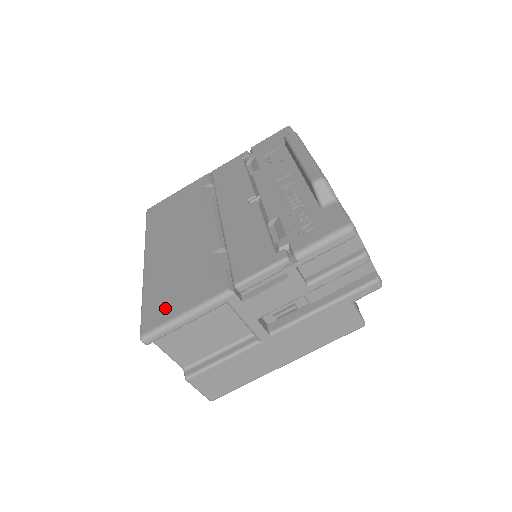
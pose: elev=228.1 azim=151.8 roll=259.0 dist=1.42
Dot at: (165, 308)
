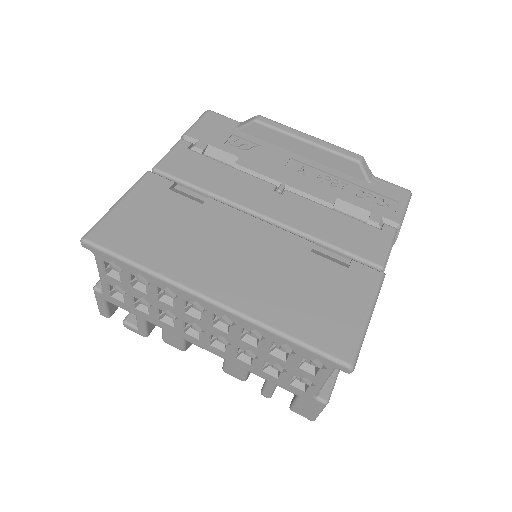
Dot at: (338, 324)
